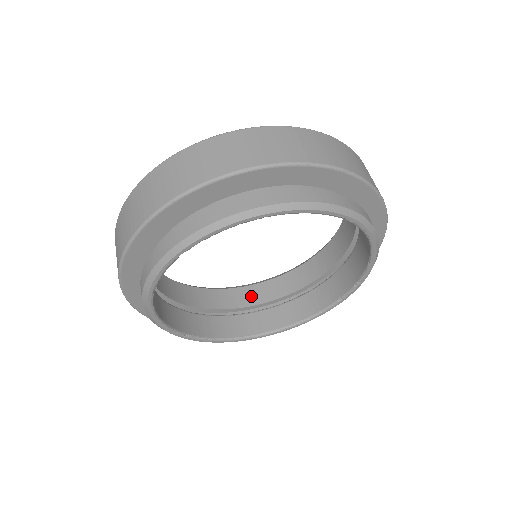
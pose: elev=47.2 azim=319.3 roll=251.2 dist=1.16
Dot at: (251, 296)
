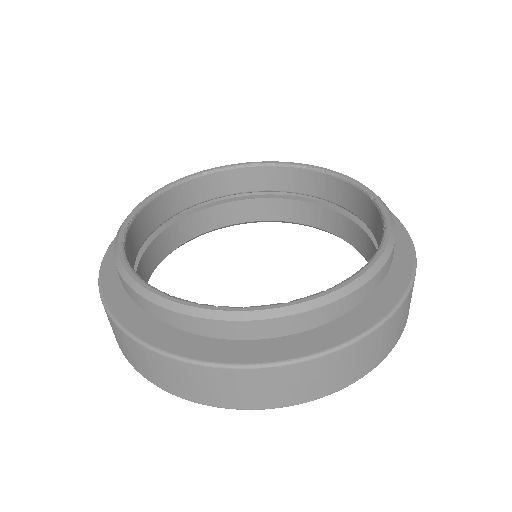
Dot at: occluded
